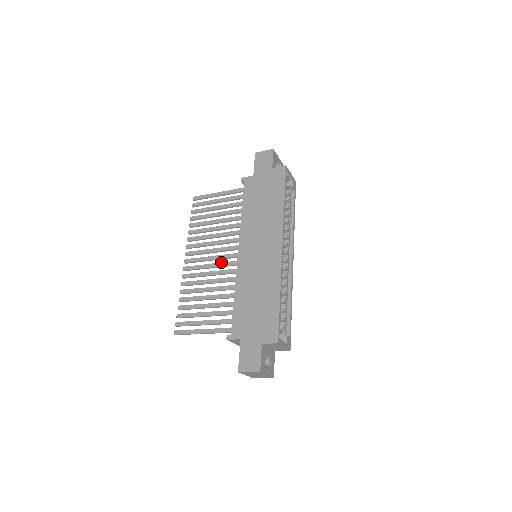
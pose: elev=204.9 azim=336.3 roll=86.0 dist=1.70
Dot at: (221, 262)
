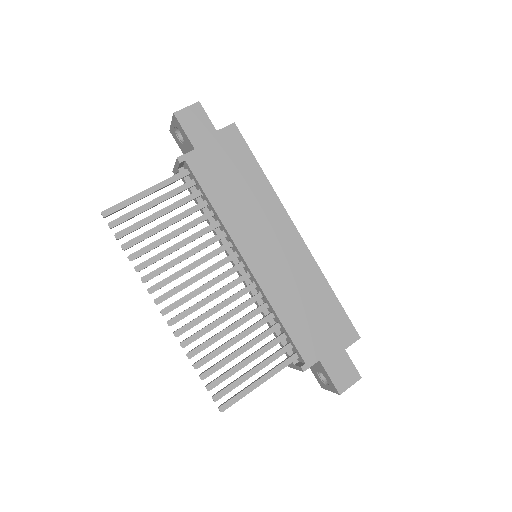
Dot at: (223, 286)
